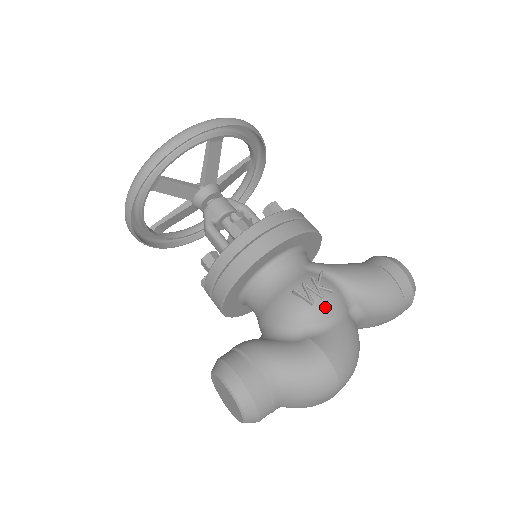
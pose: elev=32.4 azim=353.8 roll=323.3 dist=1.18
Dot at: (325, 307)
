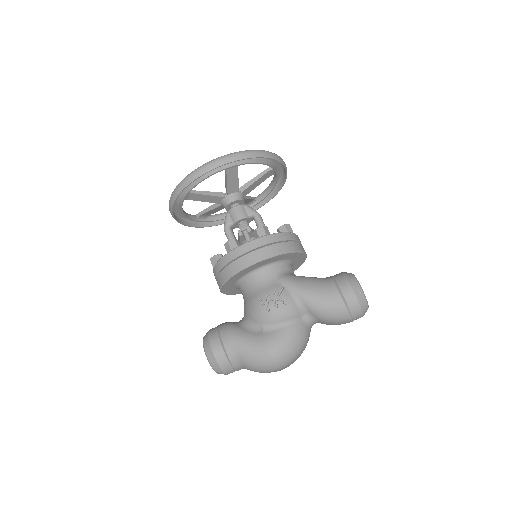
Dot at: (278, 314)
